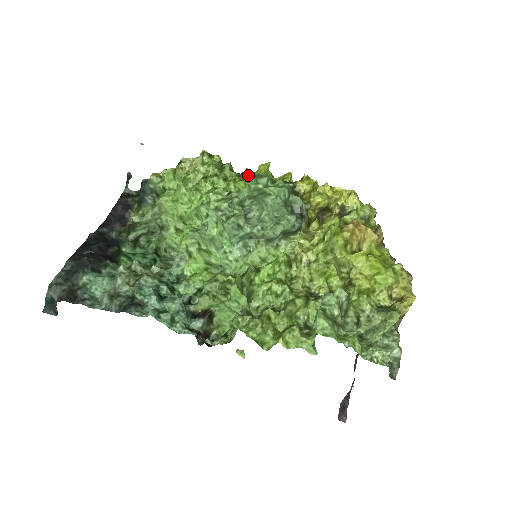
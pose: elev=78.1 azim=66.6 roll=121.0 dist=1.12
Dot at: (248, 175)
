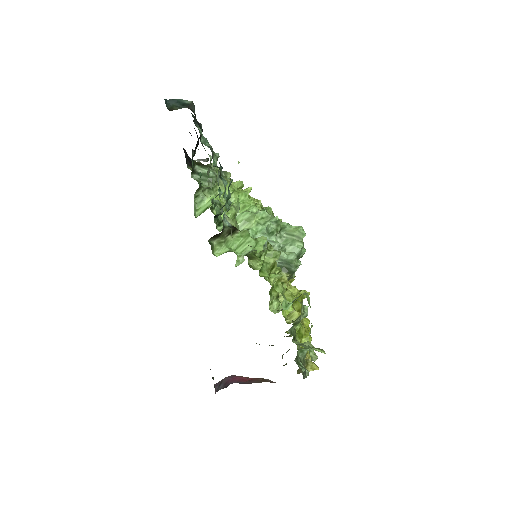
Dot at: occluded
